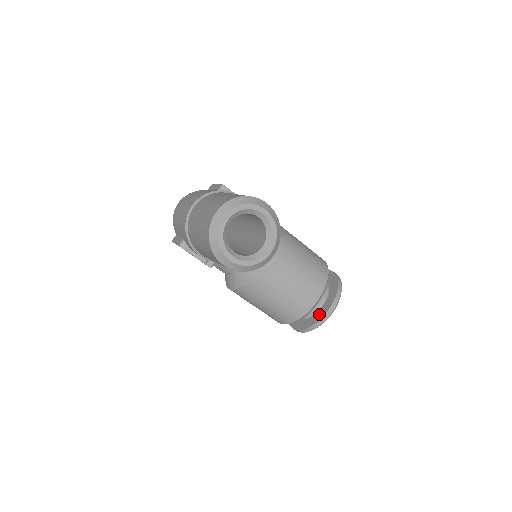
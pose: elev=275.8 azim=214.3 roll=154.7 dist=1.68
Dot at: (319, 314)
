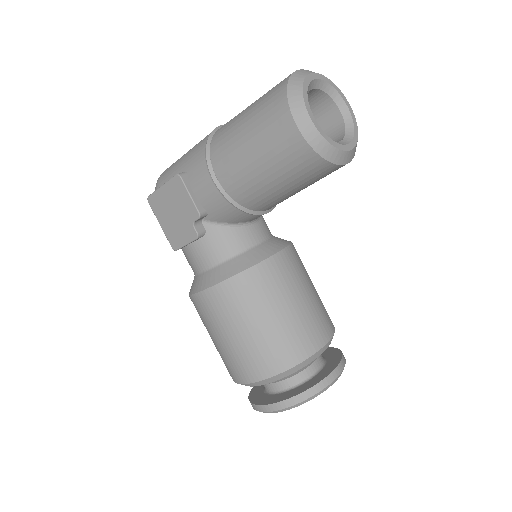
Dot at: (317, 377)
